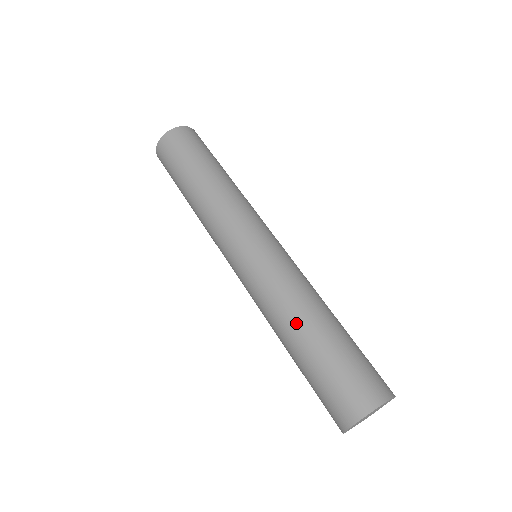
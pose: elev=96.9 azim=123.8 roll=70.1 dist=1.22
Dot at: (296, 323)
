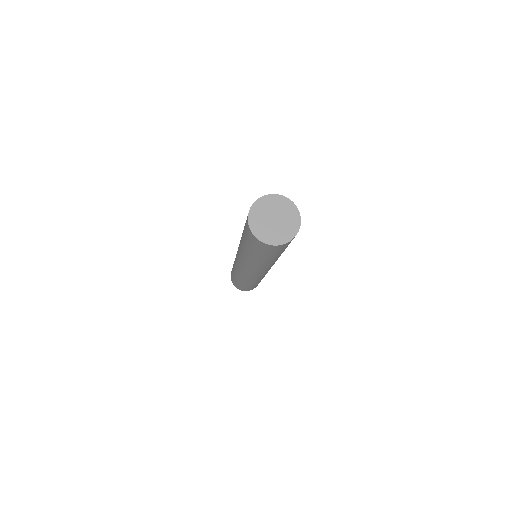
Dot at: occluded
